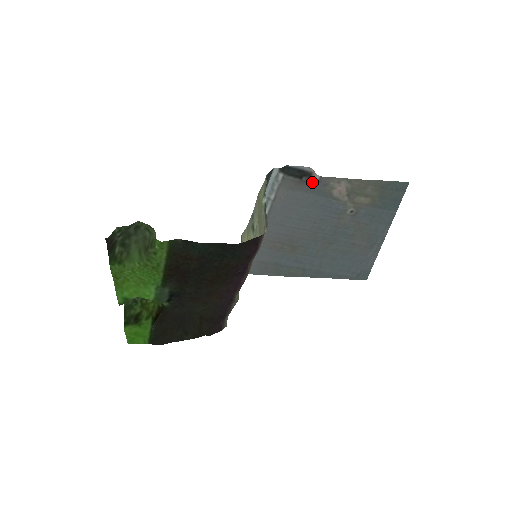
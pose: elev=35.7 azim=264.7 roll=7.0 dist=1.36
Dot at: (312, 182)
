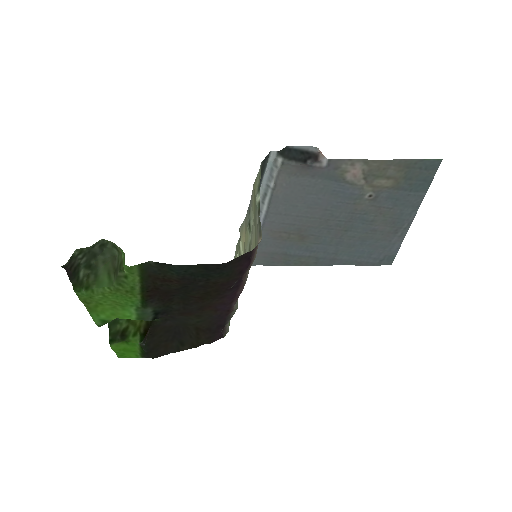
Dot at: (319, 166)
